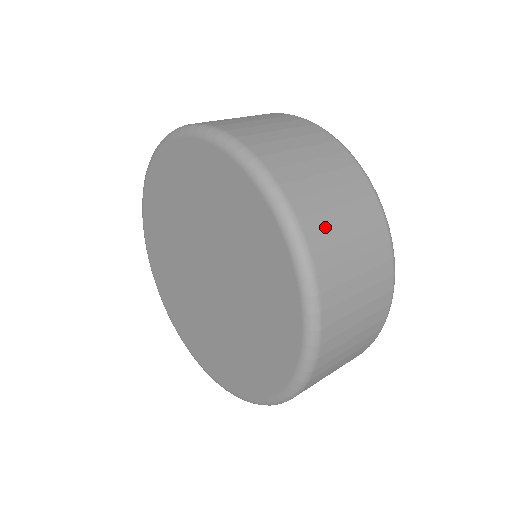
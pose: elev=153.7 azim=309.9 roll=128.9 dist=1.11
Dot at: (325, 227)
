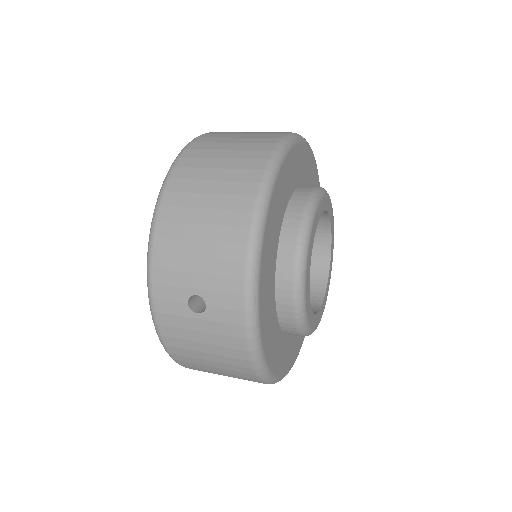
Dot at: (224, 134)
